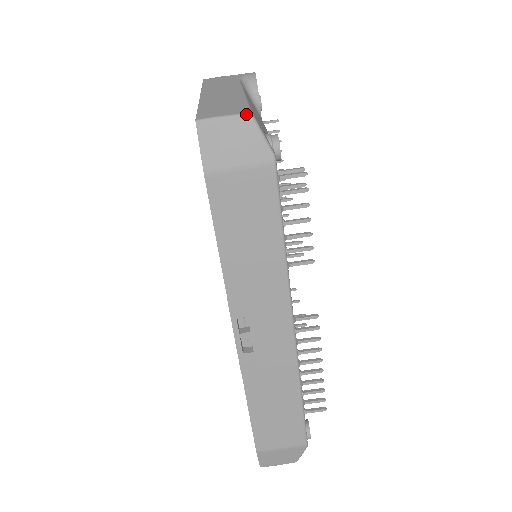
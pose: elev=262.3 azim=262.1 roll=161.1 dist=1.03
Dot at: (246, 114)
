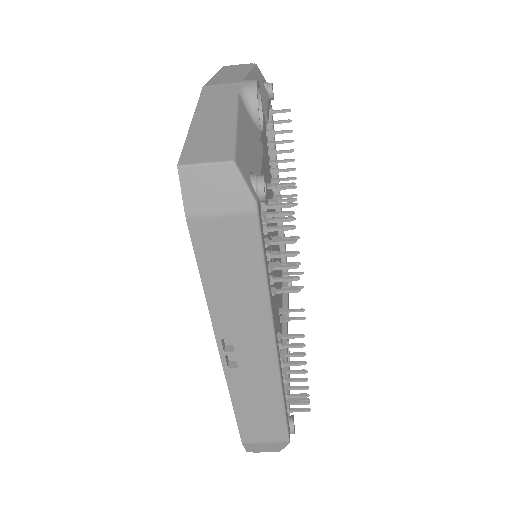
Dot at: (228, 162)
